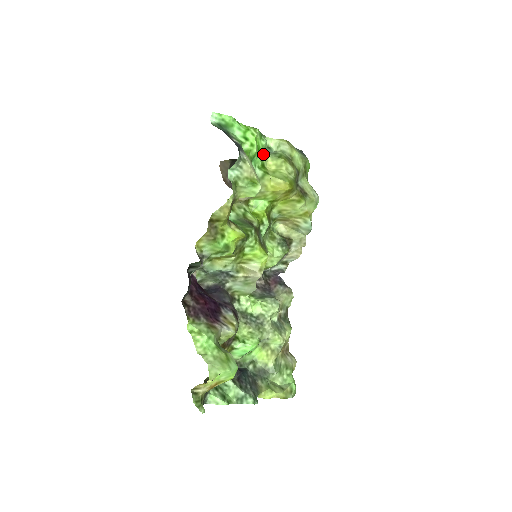
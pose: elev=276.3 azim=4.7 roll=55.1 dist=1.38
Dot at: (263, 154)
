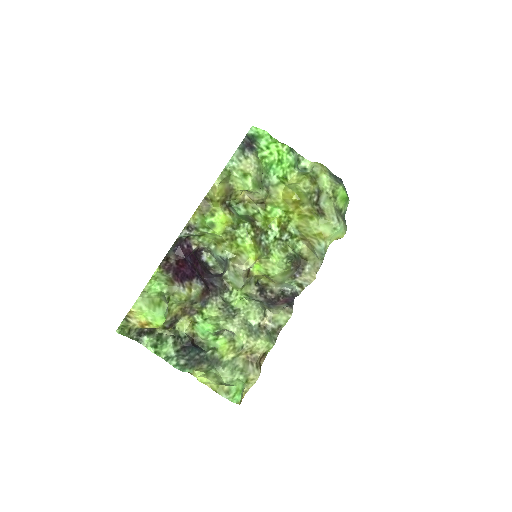
Dot at: (289, 168)
